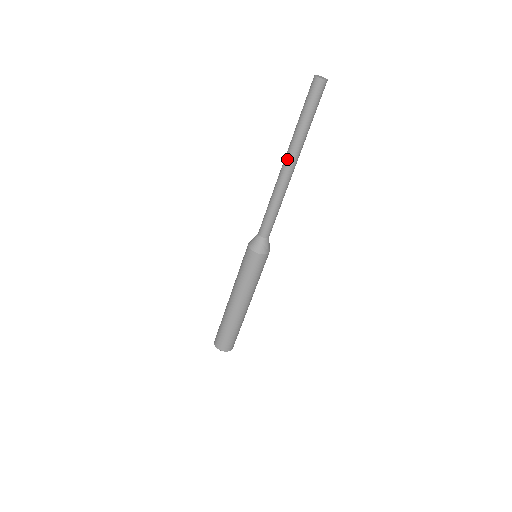
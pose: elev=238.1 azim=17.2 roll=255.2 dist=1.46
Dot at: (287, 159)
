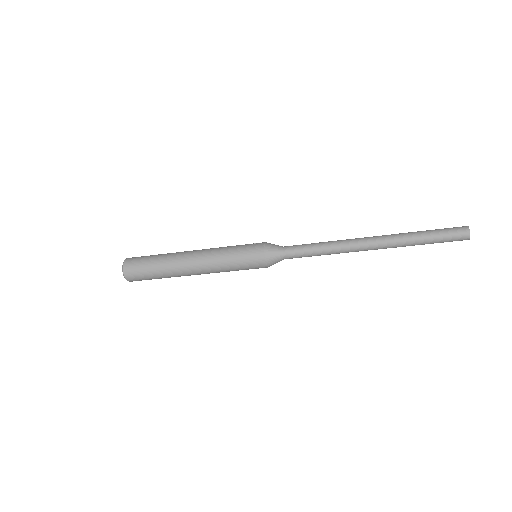
Dot at: (378, 239)
